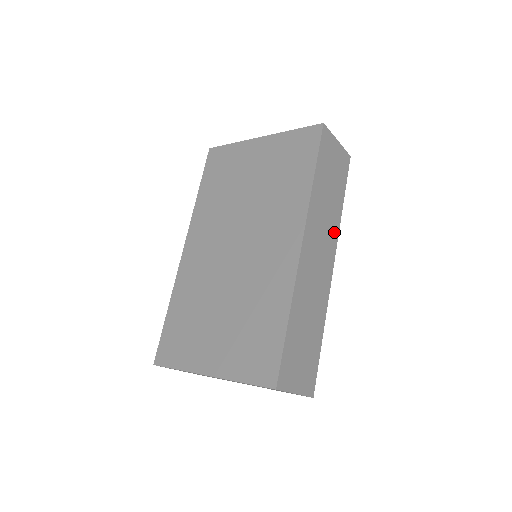
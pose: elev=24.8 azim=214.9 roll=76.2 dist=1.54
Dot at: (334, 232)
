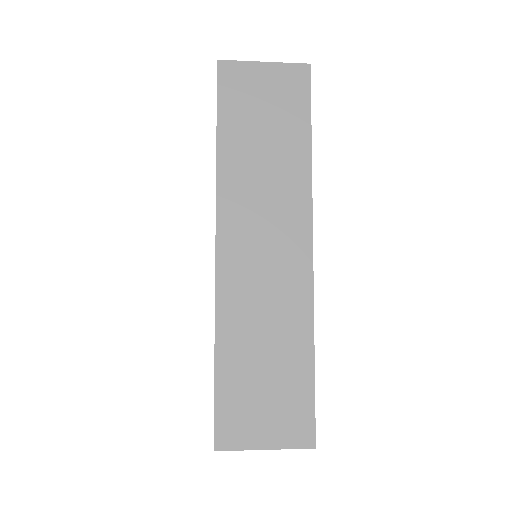
Dot at: (298, 196)
